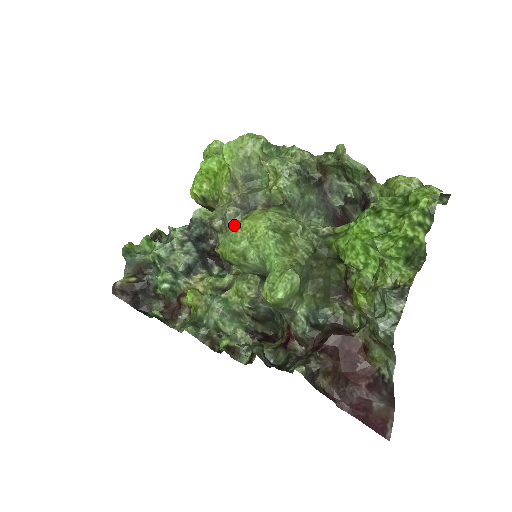
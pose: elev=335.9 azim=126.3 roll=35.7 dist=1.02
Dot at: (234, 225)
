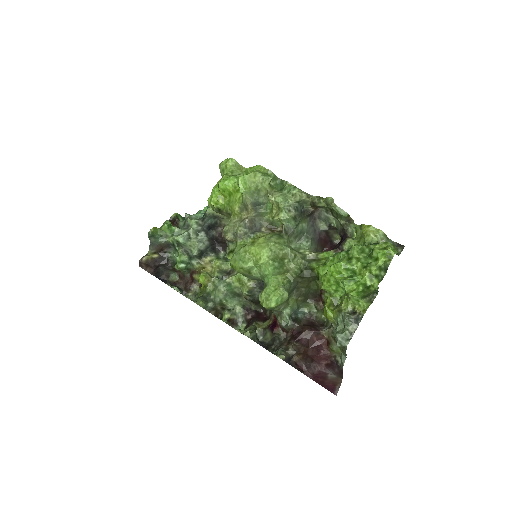
Dot at: (244, 247)
